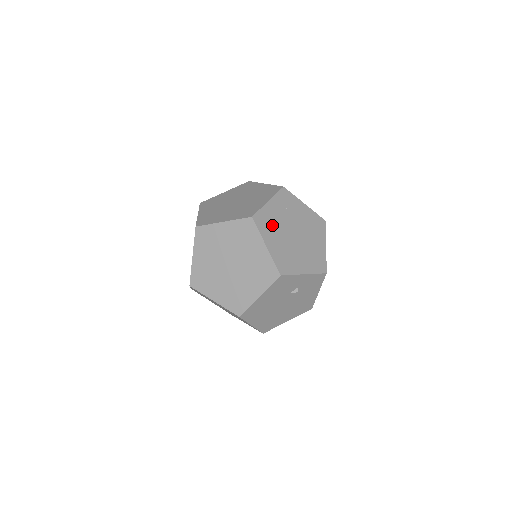
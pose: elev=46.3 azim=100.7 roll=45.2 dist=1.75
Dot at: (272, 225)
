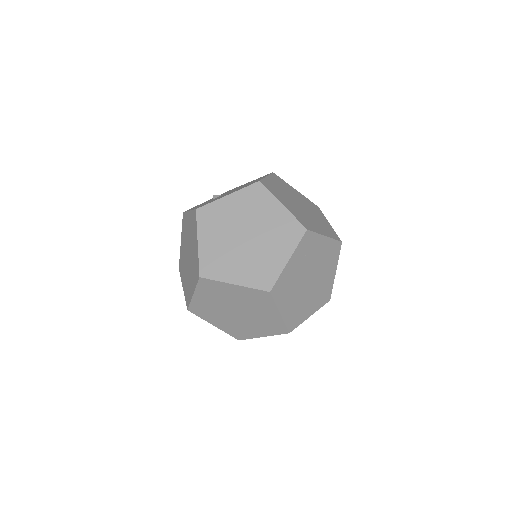
Dot at: (289, 286)
